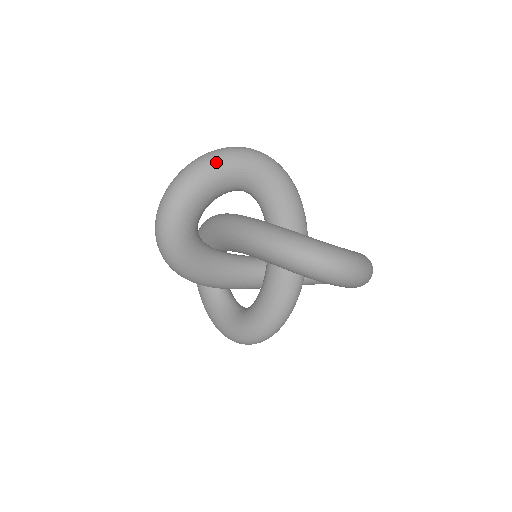
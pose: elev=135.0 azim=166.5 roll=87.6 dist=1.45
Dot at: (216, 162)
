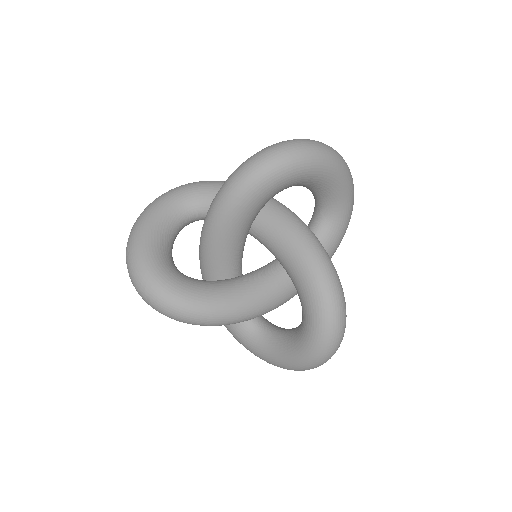
Dot at: (145, 212)
